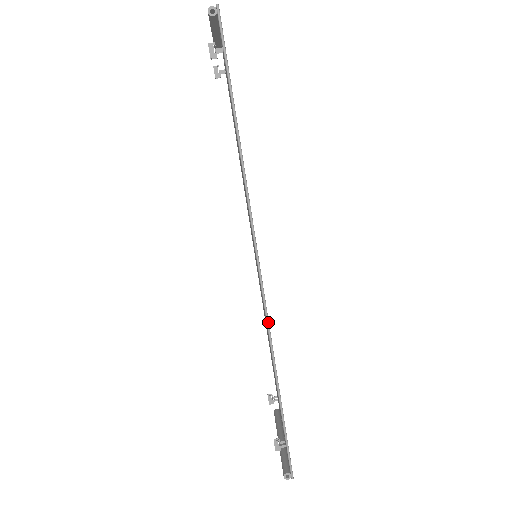
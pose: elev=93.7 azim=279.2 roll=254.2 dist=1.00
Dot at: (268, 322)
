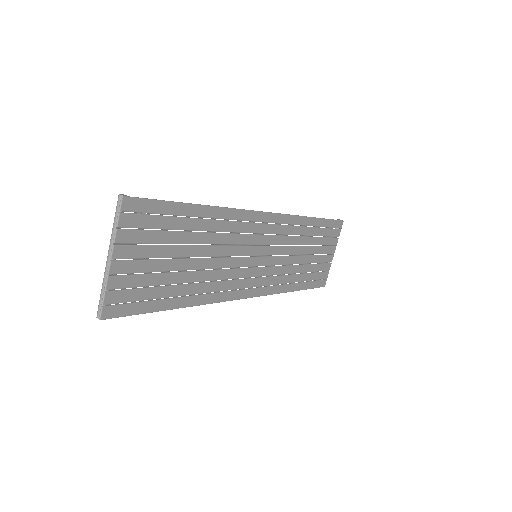
Dot at: (243, 209)
